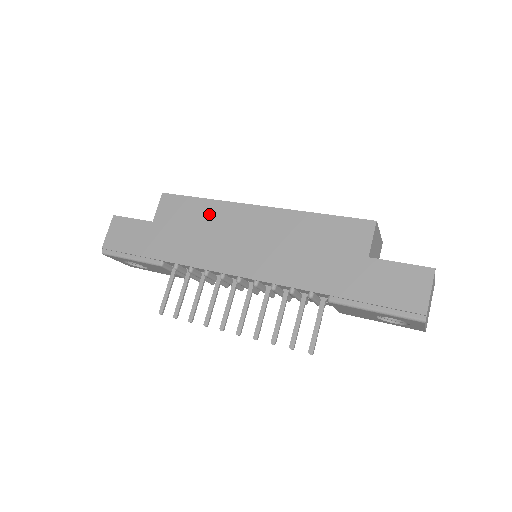
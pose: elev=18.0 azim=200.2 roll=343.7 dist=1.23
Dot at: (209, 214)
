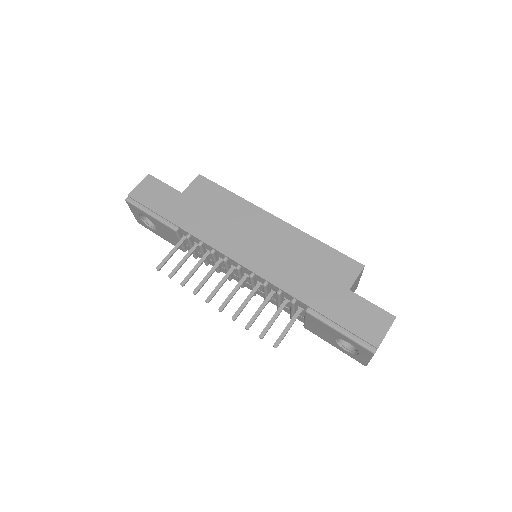
Dot at: (233, 207)
